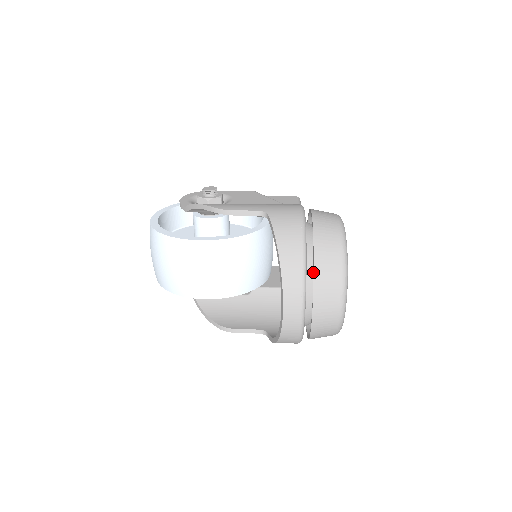
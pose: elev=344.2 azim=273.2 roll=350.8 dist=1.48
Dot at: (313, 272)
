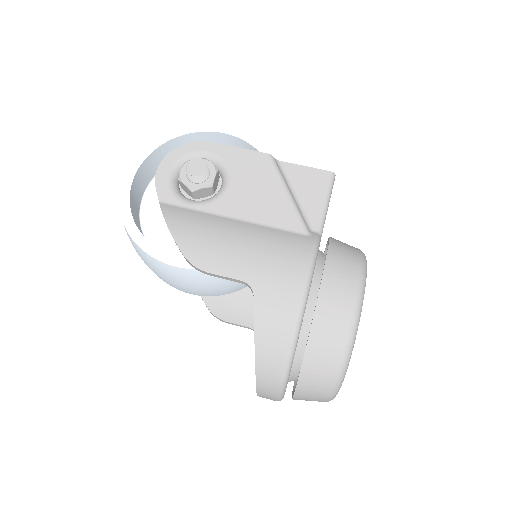
Dot at: occluded
